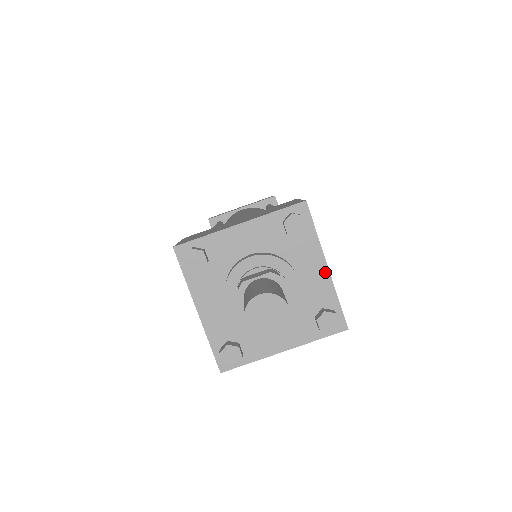
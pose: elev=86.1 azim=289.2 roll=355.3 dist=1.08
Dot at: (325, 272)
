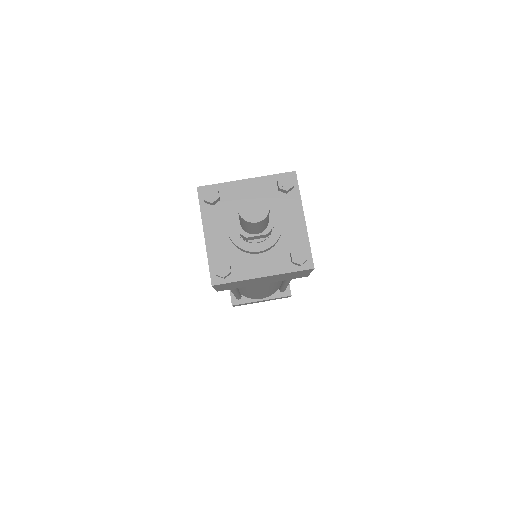
Dot at: (302, 222)
